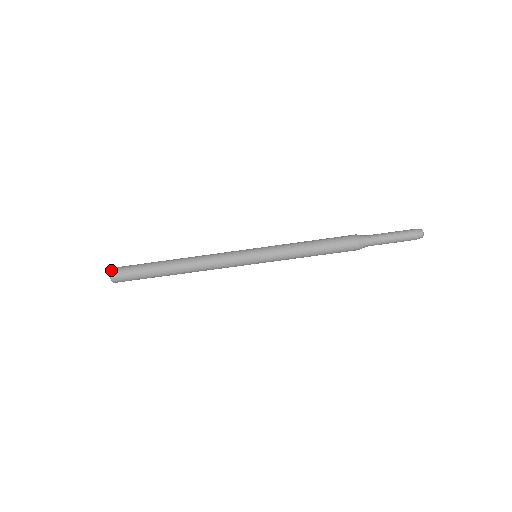
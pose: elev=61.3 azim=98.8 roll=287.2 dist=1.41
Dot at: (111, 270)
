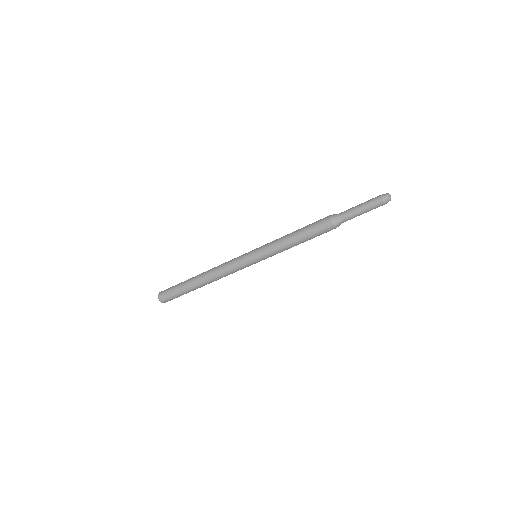
Dot at: (158, 294)
